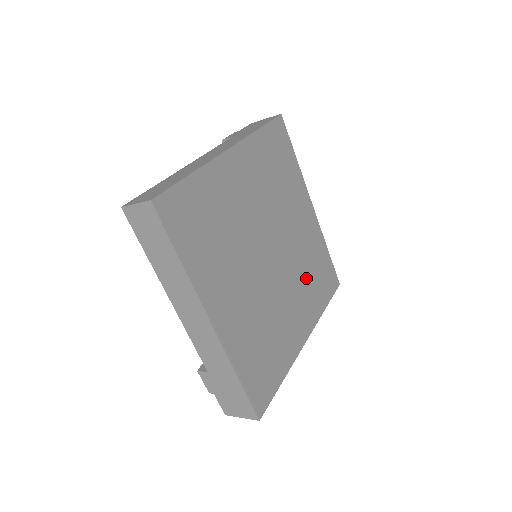
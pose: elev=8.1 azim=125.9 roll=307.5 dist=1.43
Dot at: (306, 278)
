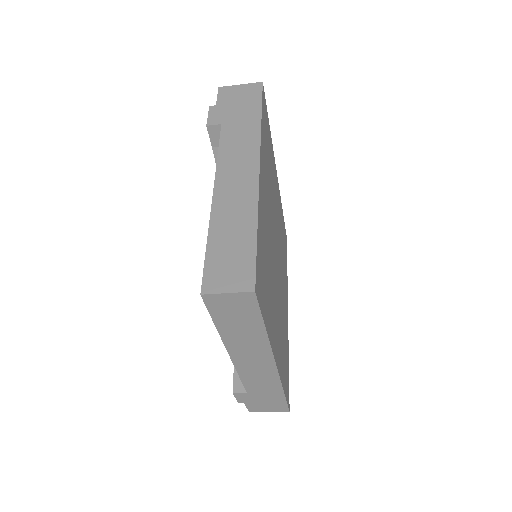
Dot at: occluded
